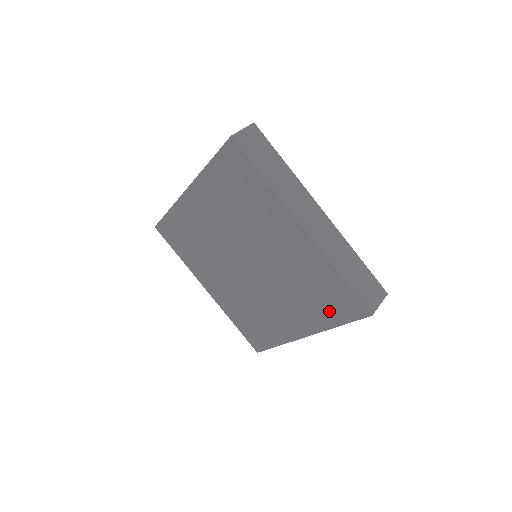
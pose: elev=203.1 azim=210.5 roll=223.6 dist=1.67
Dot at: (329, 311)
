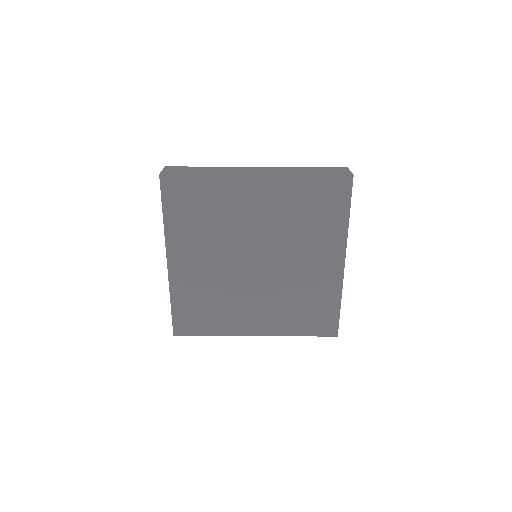
Dot at: (304, 324)
